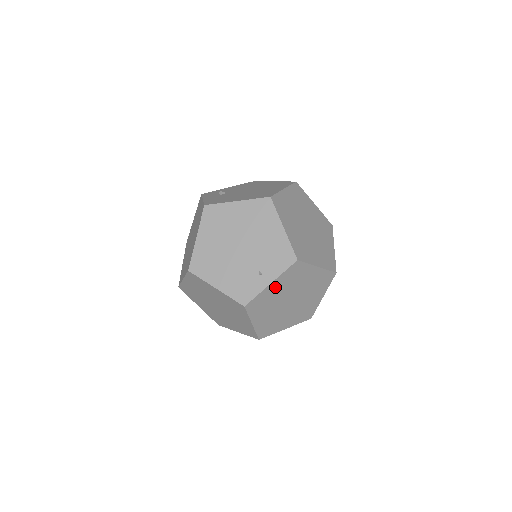
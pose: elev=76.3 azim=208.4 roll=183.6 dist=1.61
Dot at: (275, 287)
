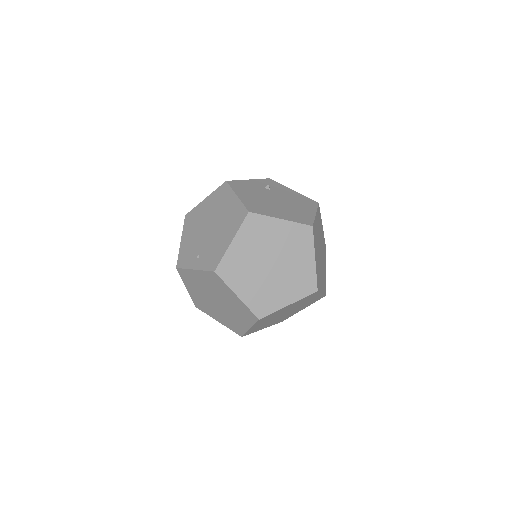
Dot at: (199, 276)
